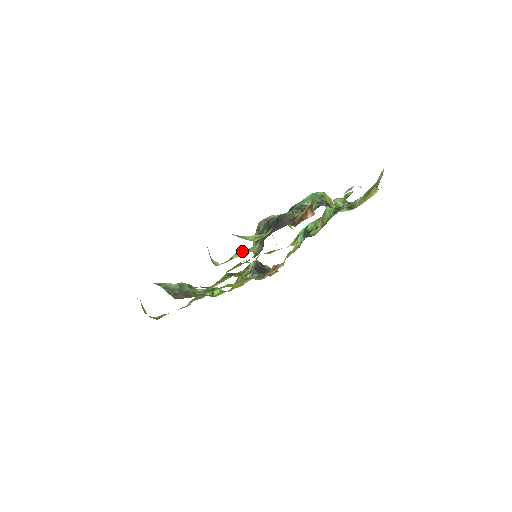
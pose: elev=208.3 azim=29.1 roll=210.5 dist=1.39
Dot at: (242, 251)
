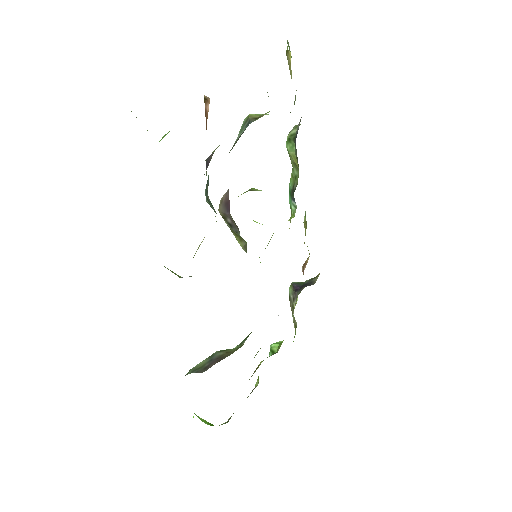
Dot at: occluded
